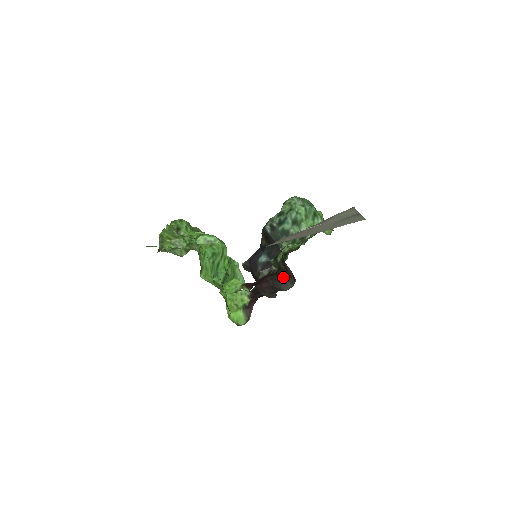
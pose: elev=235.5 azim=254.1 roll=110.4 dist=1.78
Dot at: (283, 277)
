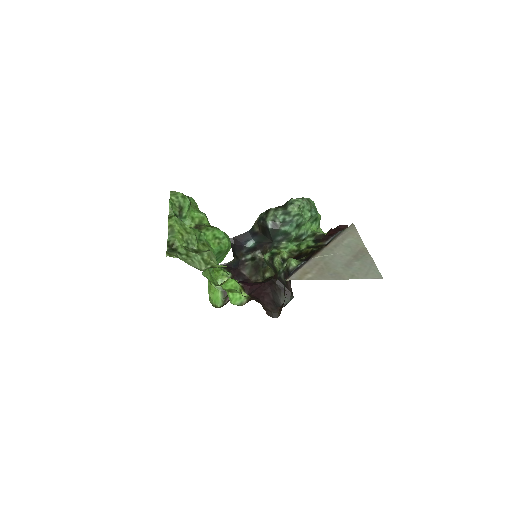
Dot at: (280, 288)
